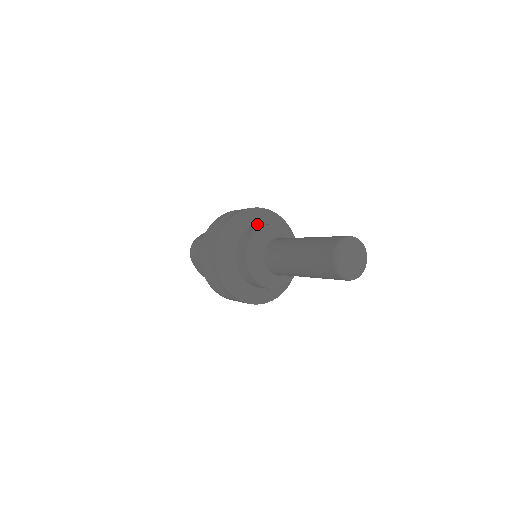
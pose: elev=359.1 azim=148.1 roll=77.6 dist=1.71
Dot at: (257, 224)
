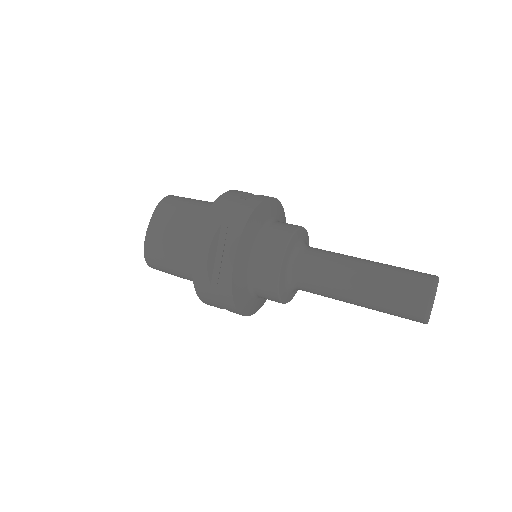
Dot at: (255, 244)
